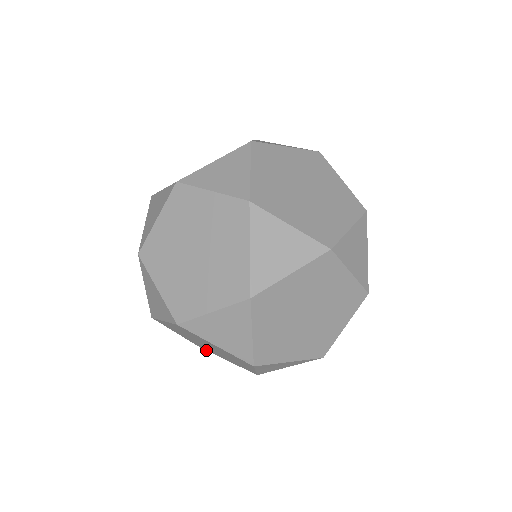
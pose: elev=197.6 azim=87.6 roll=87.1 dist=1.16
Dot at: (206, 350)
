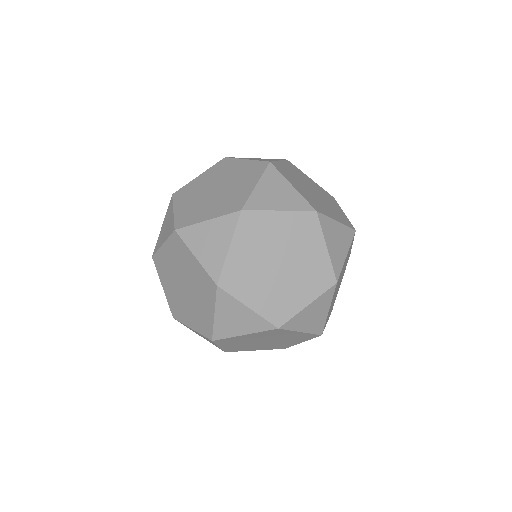
Dot at: occluded
